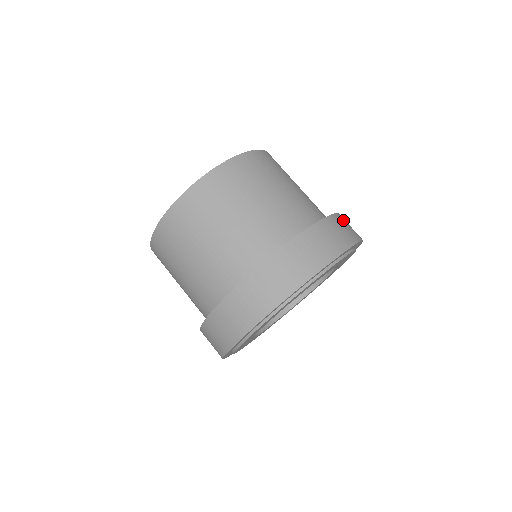
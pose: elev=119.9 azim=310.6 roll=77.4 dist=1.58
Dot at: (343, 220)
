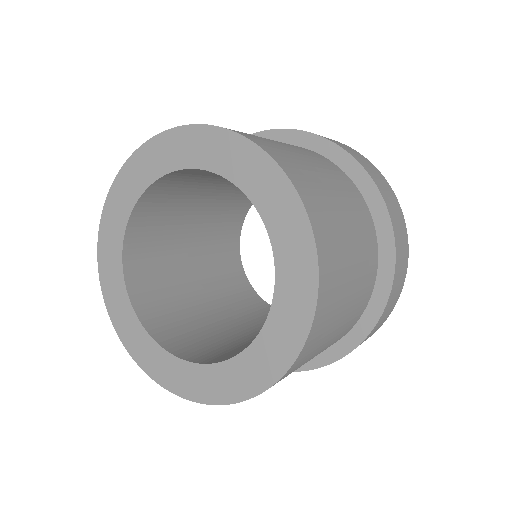
Dot at: (384, 192)
